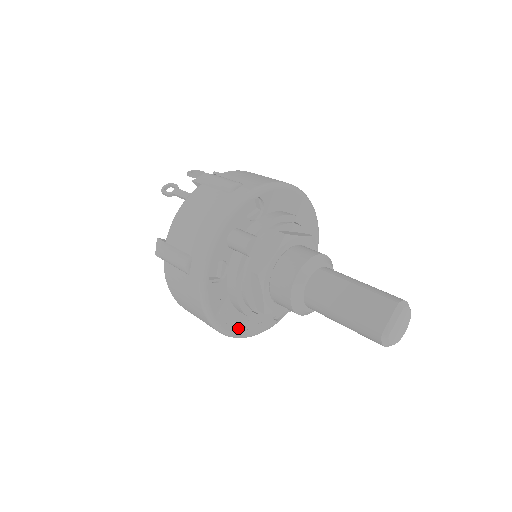
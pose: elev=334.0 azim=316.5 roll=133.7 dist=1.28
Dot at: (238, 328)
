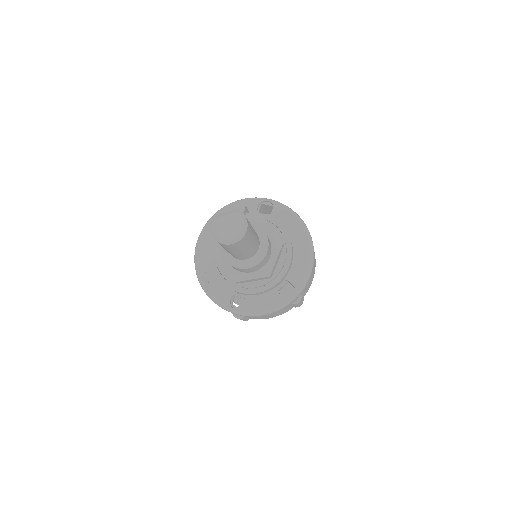
Dot at: (205, 275)
